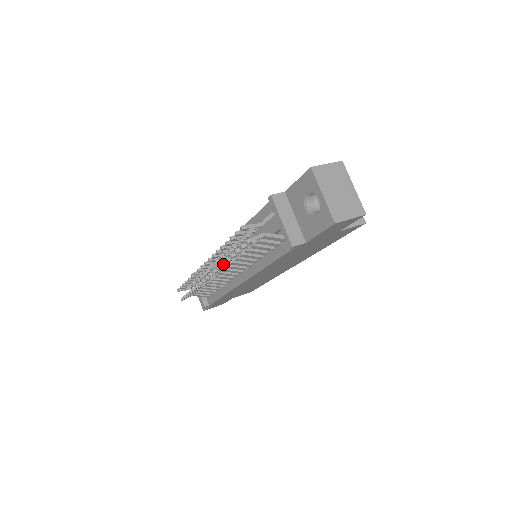
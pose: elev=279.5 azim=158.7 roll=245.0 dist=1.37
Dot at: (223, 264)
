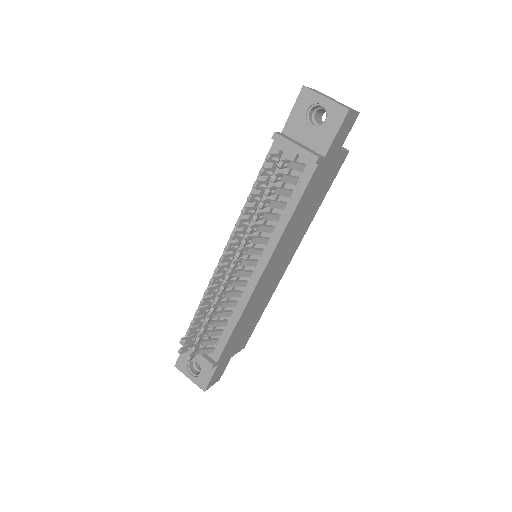
Dot at: (250, 229)
